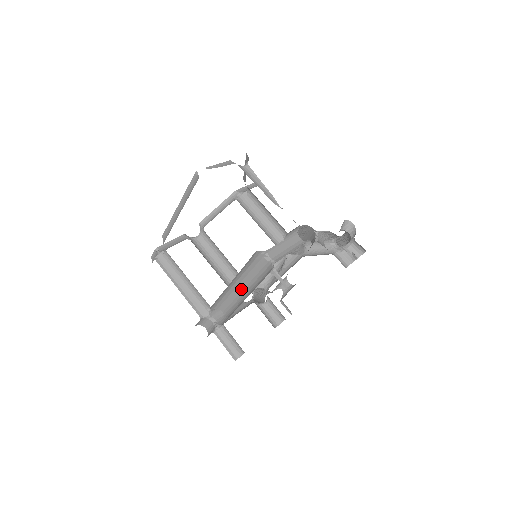
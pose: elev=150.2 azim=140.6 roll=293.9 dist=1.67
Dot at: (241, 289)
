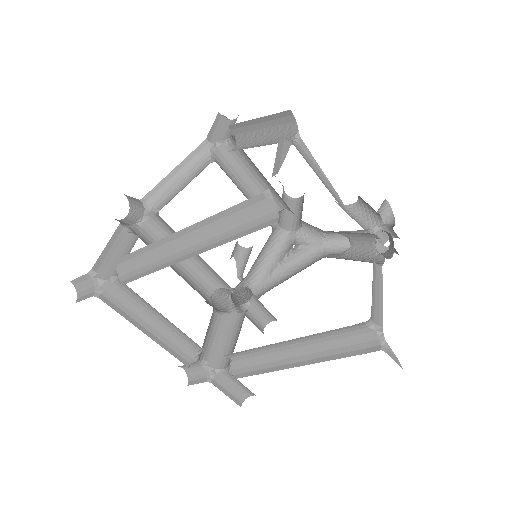
Dot at: (287, 343)
